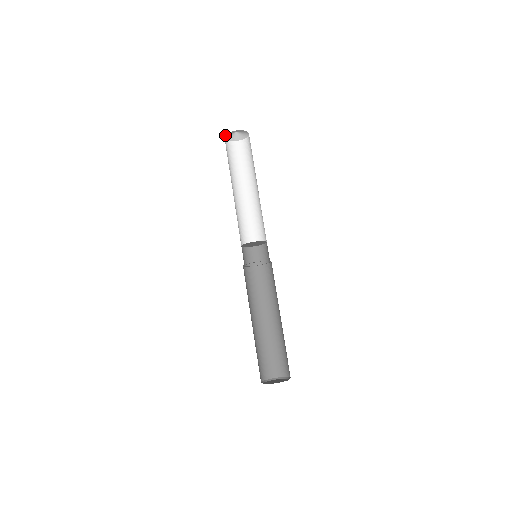
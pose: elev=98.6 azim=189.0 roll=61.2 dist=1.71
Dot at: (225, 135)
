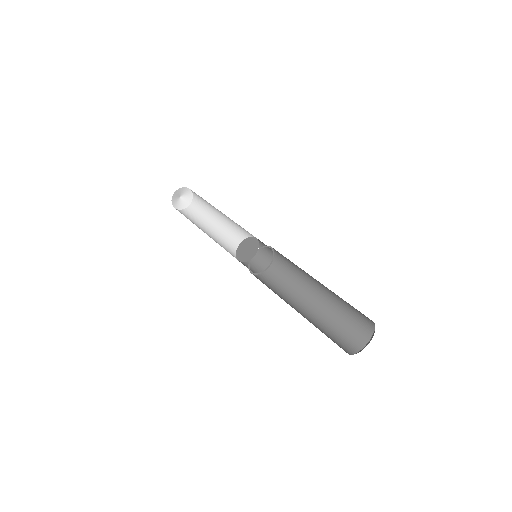
Dot at: occluded
